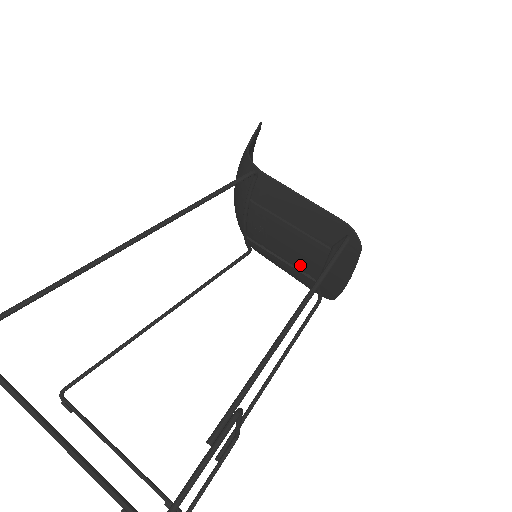
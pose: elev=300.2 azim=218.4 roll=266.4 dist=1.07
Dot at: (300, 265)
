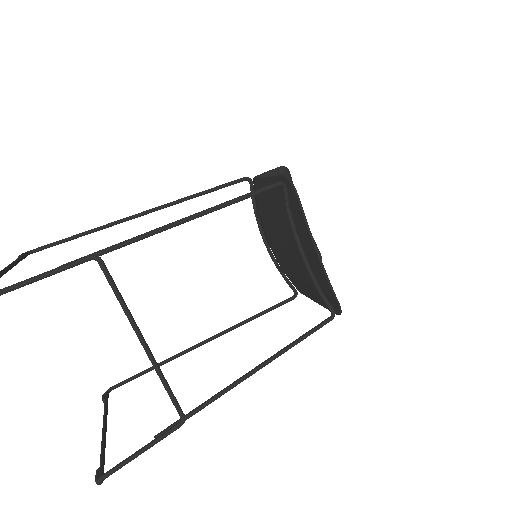
Dot at: (302, 268)
